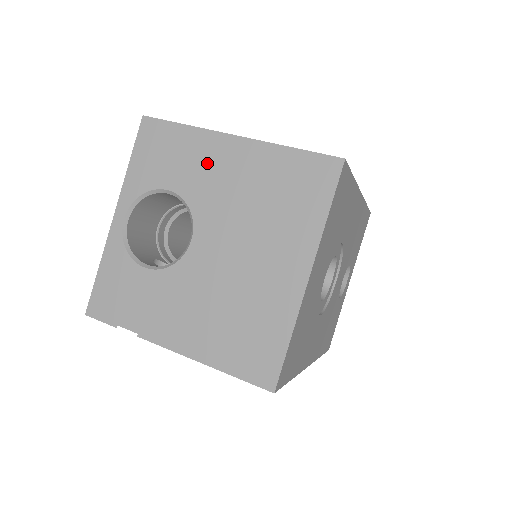
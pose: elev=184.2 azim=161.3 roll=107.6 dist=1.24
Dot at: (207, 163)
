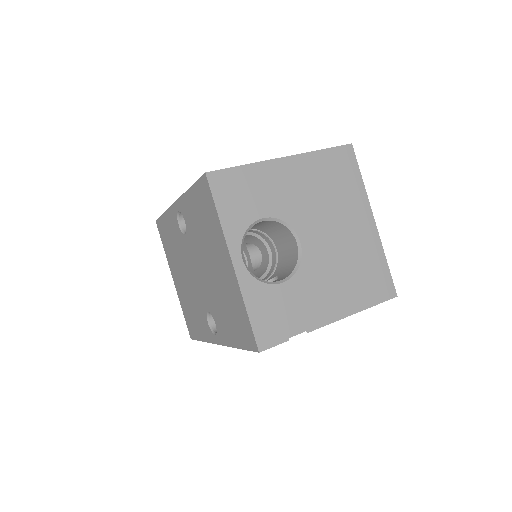
Dot at: (278, 185)
